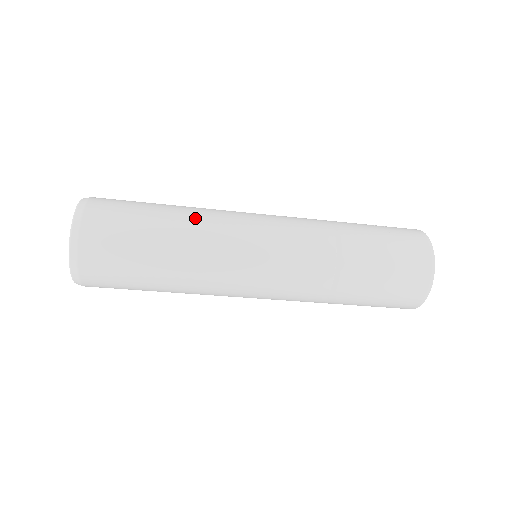
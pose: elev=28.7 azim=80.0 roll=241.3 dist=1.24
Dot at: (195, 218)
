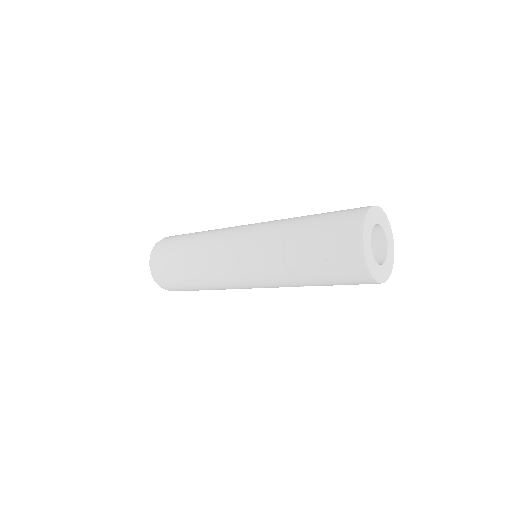
Dot at: (203, 277)
